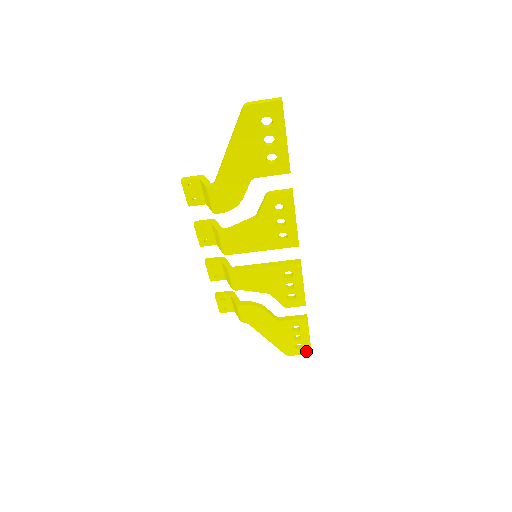
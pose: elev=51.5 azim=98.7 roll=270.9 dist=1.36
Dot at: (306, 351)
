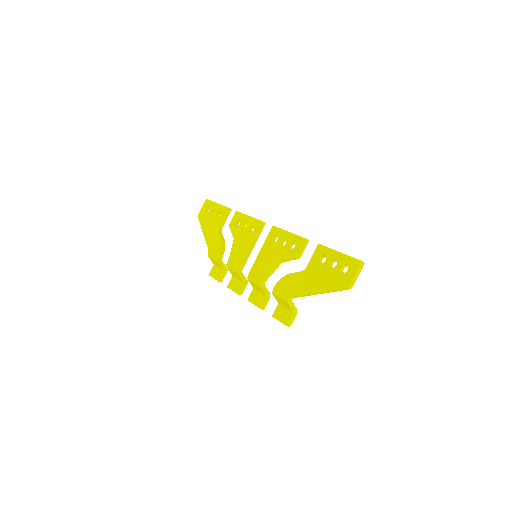
Dot at: (355, 265)
